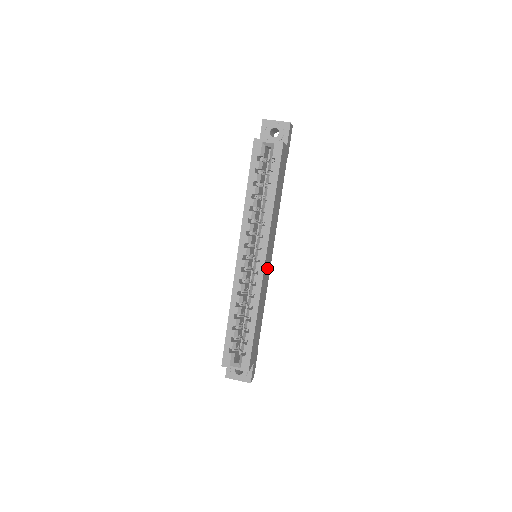
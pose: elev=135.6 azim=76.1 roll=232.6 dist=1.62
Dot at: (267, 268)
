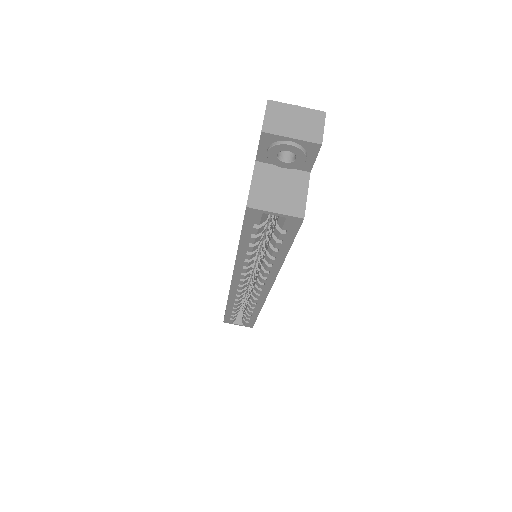
Dot at: occluded
